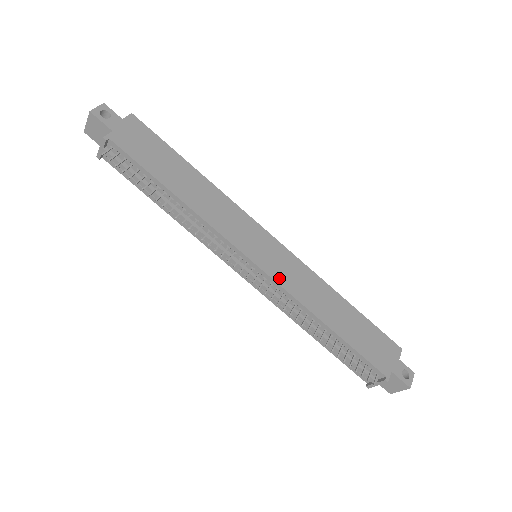
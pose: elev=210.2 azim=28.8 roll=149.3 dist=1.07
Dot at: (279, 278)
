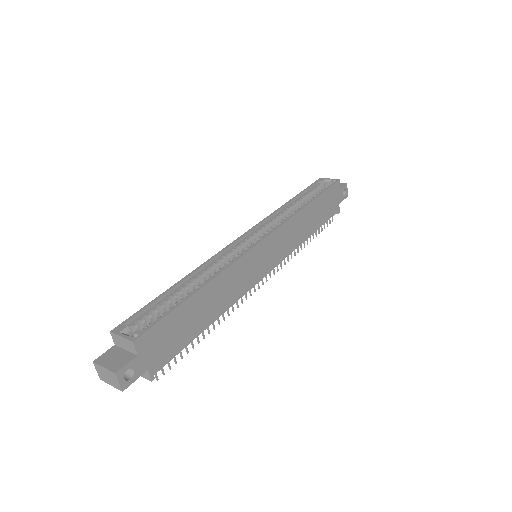
Dot at: (282, 257)
